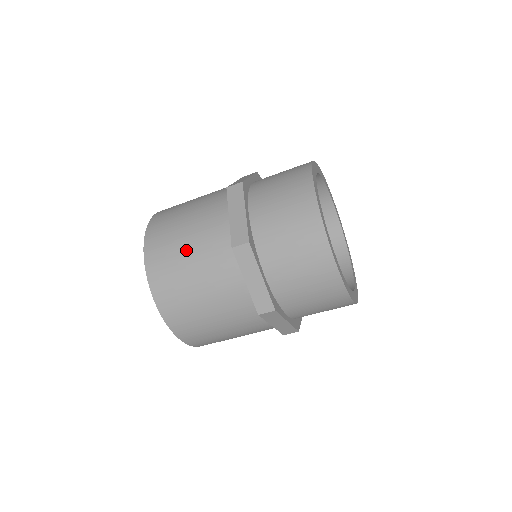
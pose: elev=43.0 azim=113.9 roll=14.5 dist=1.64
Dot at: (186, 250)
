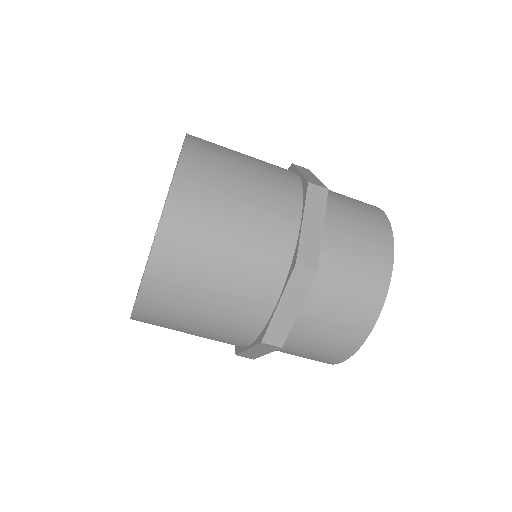
Dot at: (205, 305)
